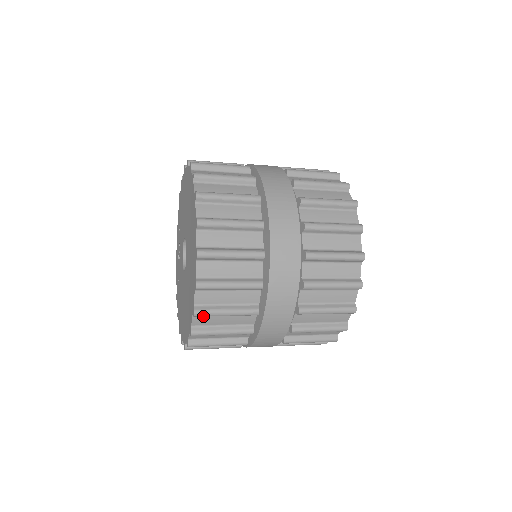
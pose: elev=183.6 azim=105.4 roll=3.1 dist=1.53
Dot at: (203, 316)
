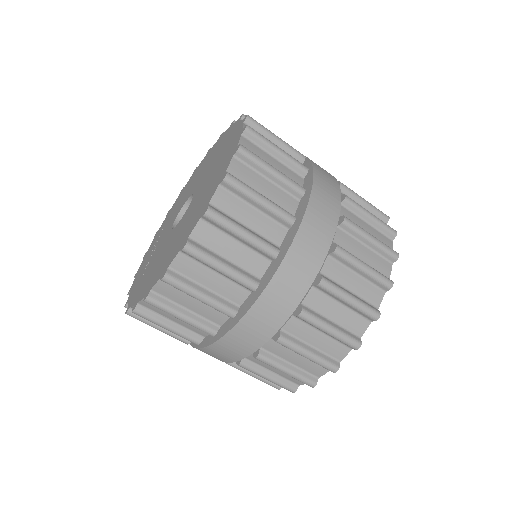
Dot at: (229, 195)
